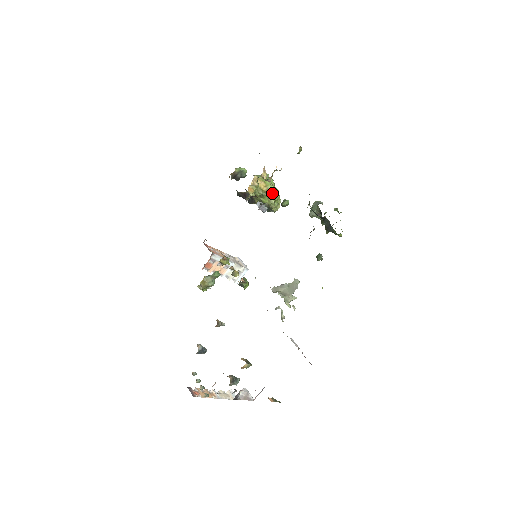
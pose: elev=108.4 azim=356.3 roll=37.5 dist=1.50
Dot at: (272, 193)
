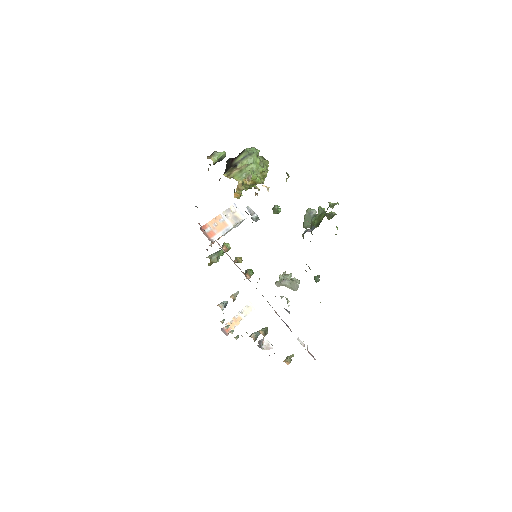
Dot at: occluded
